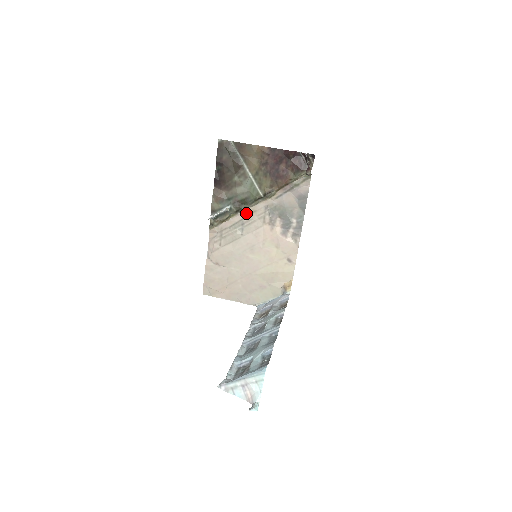
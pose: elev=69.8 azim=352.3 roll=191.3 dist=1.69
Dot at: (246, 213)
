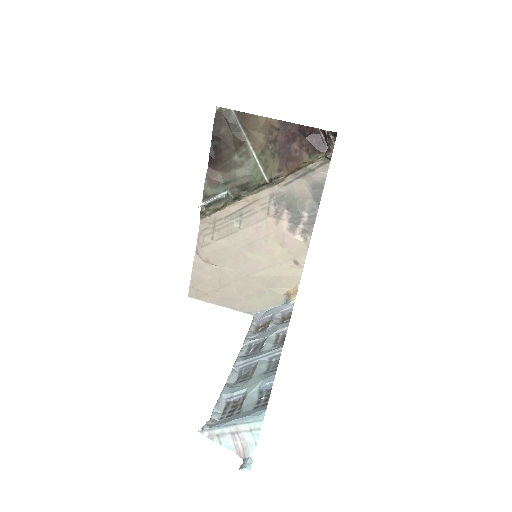
Dot at: (246, 202)
